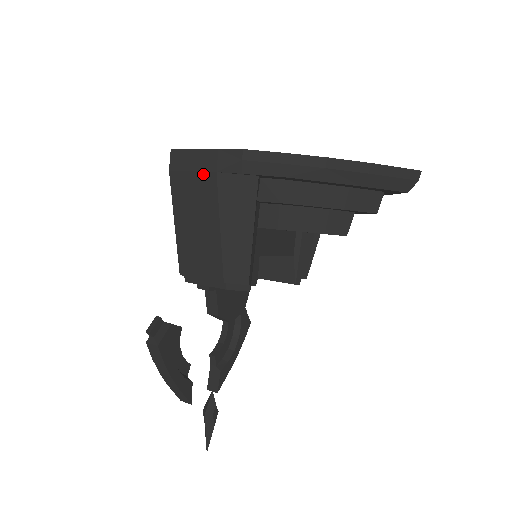
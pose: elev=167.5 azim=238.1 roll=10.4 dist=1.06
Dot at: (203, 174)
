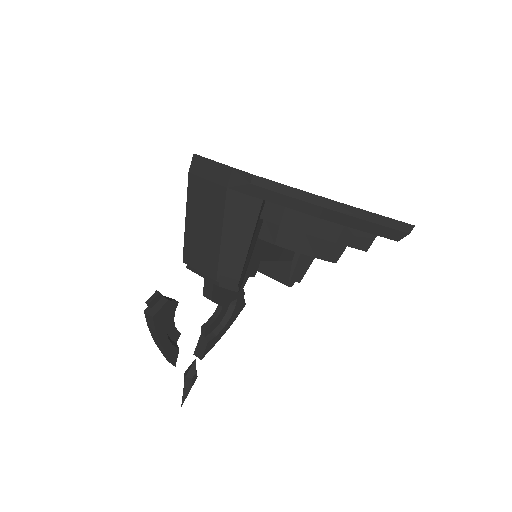
Dot at: (216, 185)
